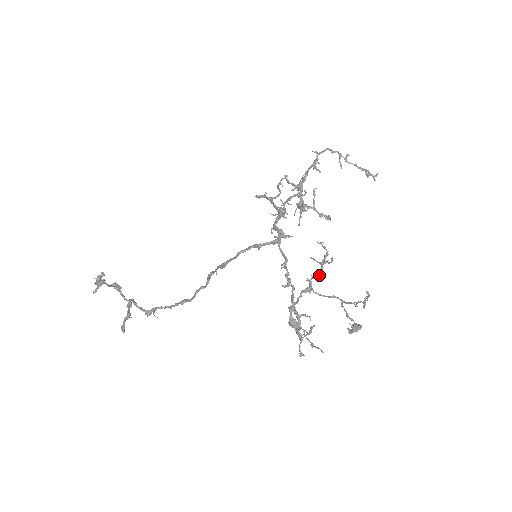
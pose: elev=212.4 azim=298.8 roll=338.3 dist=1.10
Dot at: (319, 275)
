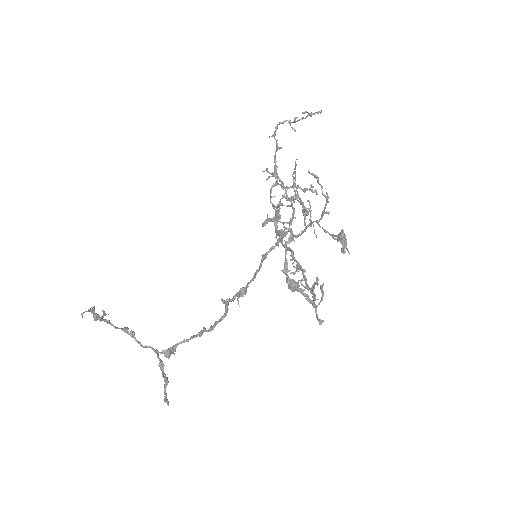
Dot at: (293, 216)
